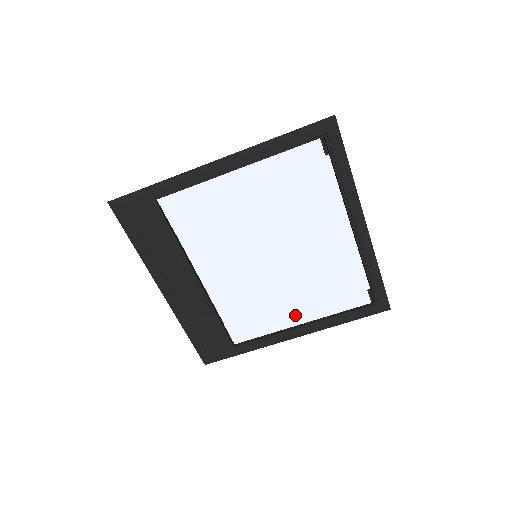
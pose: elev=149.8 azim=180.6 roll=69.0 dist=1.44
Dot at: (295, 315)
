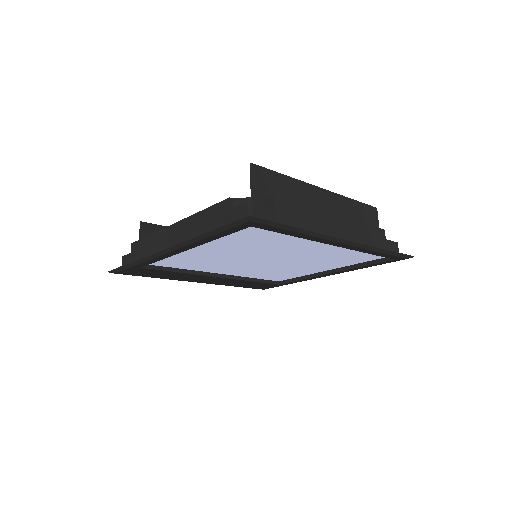
Dot at: (319, 269)
